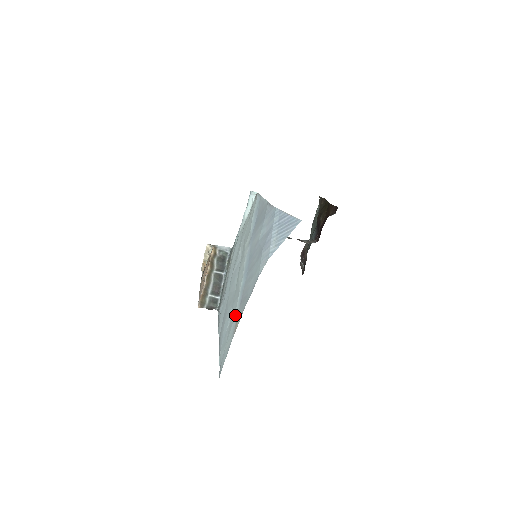
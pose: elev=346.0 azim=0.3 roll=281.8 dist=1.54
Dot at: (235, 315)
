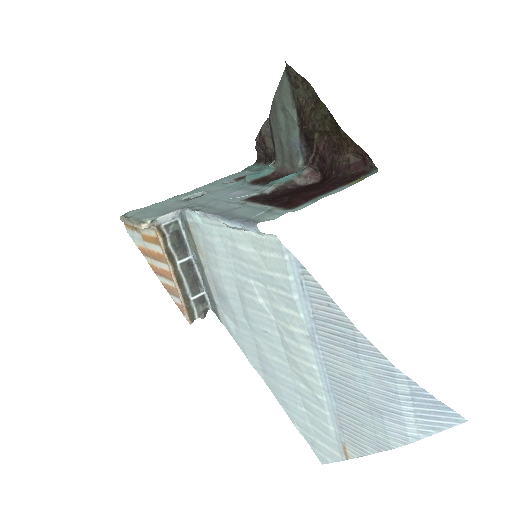
Dot at: (332, 433)
